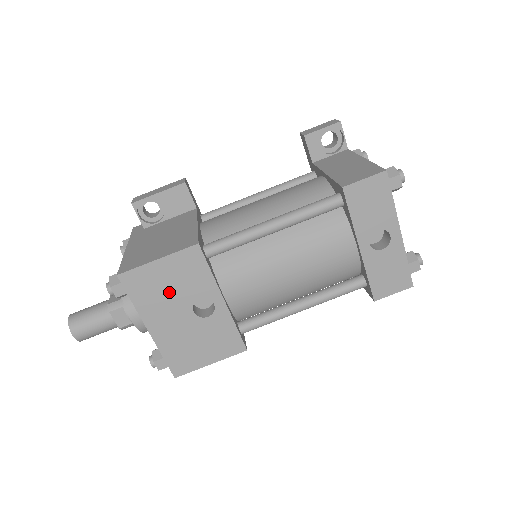
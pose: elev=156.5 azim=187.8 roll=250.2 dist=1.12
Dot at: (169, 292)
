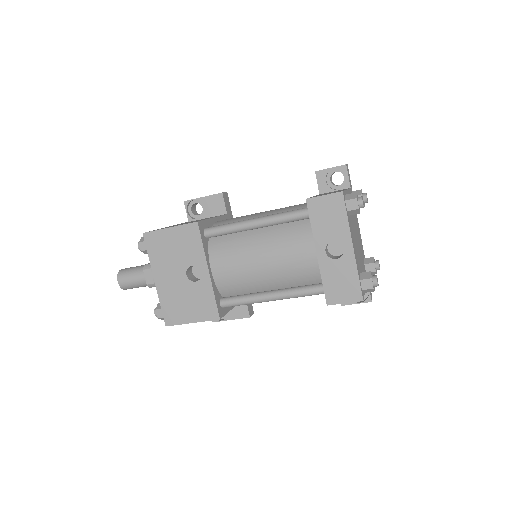
Dot at: (173, 254)
